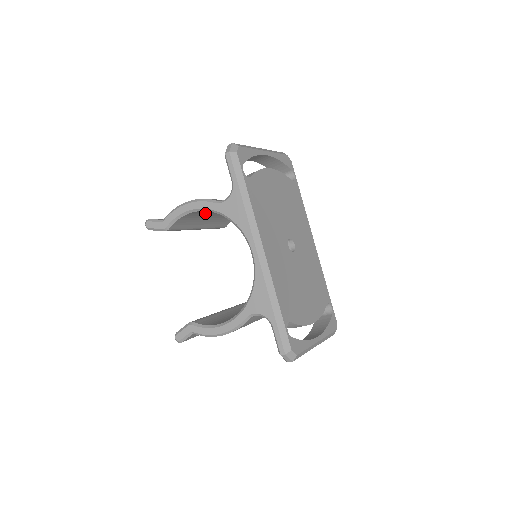
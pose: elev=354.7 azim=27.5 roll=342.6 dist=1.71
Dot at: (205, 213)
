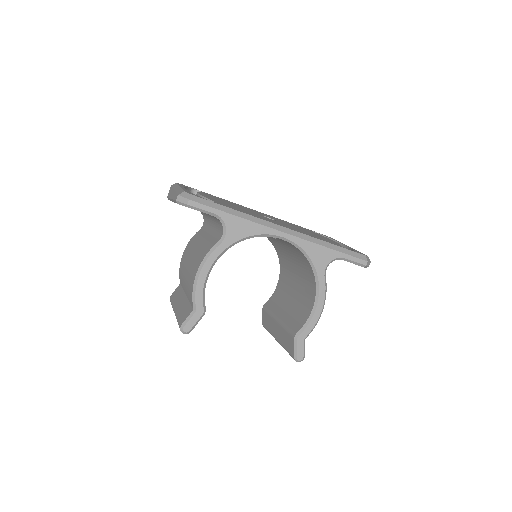
Dot at: occluded
